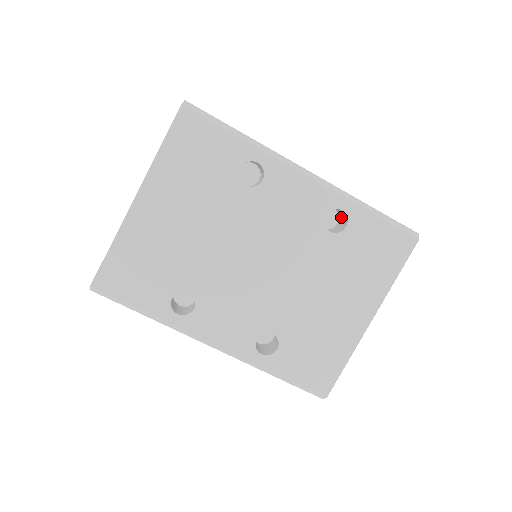
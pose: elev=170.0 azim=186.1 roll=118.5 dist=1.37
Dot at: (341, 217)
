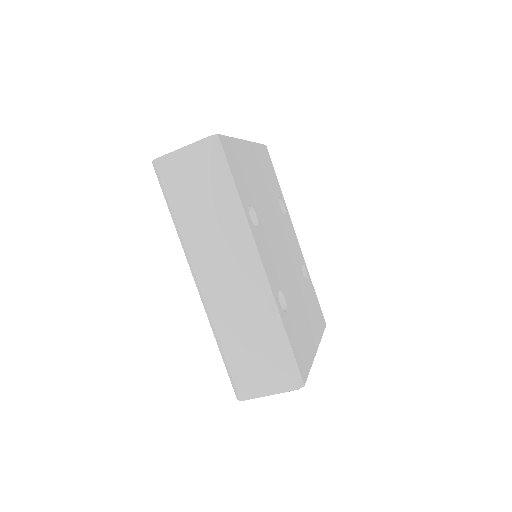
Dot at: occluded
